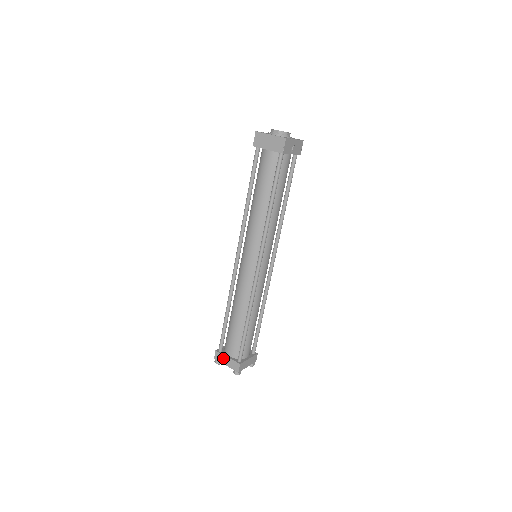
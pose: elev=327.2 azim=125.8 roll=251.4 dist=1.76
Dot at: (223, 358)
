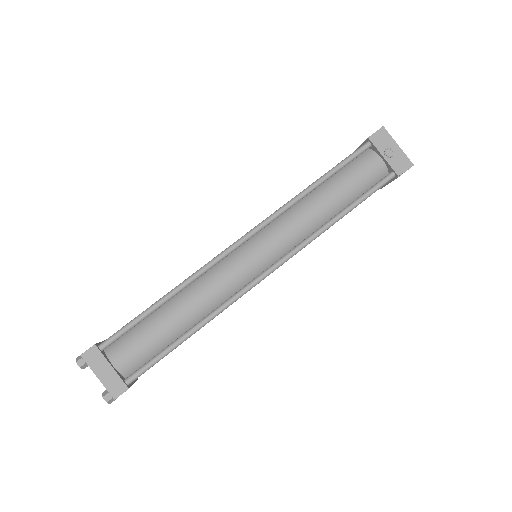
Dot at: occluded
